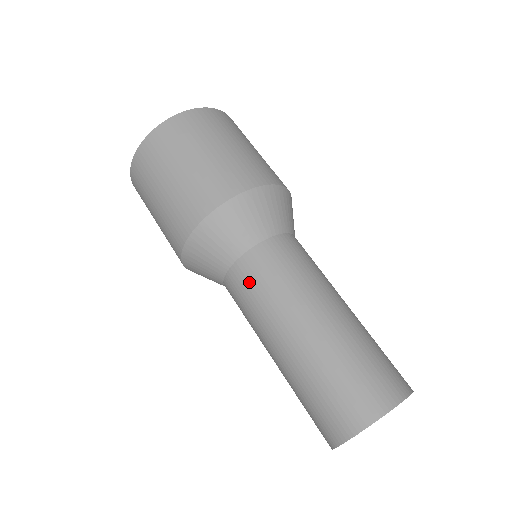
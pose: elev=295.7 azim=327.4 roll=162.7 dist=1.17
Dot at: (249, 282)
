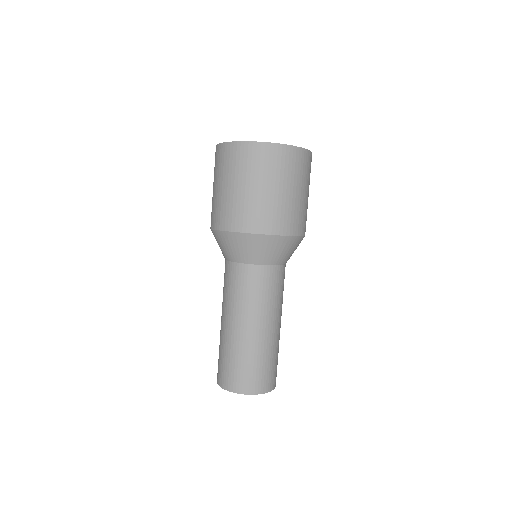
Dot at: (250, 282)
